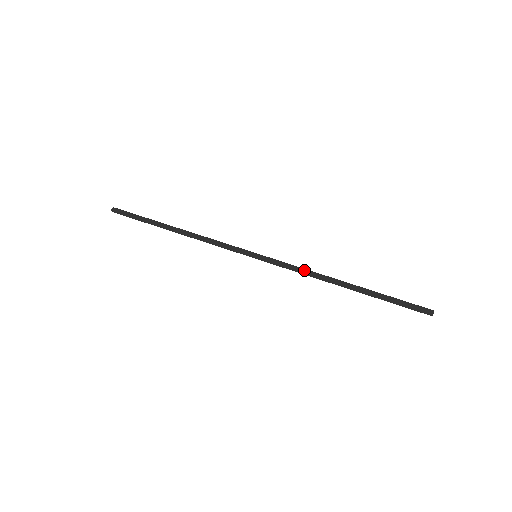
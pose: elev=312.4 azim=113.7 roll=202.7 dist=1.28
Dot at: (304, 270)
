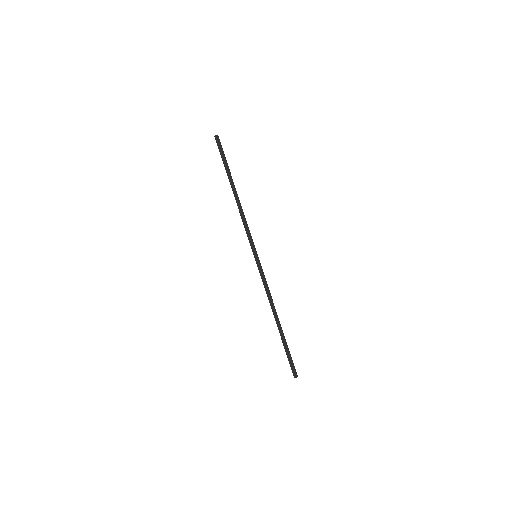
Dot at: (269, 291)
